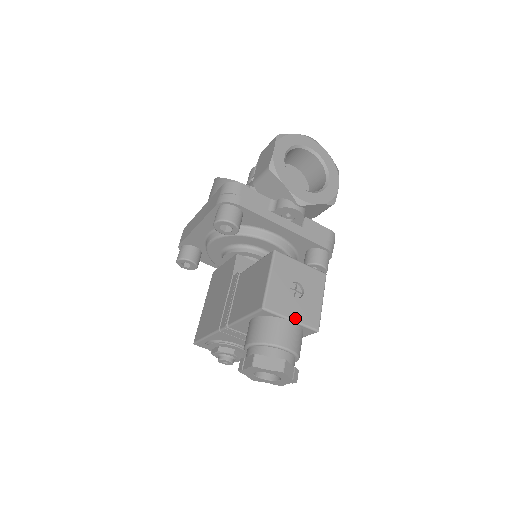
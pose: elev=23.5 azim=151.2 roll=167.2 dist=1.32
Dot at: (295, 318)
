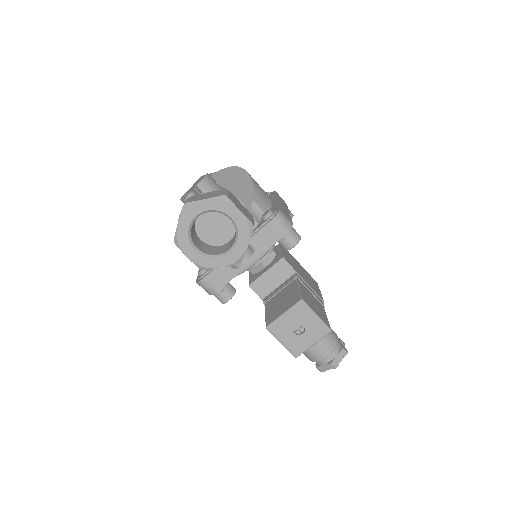
Dot at: (314, 342)
